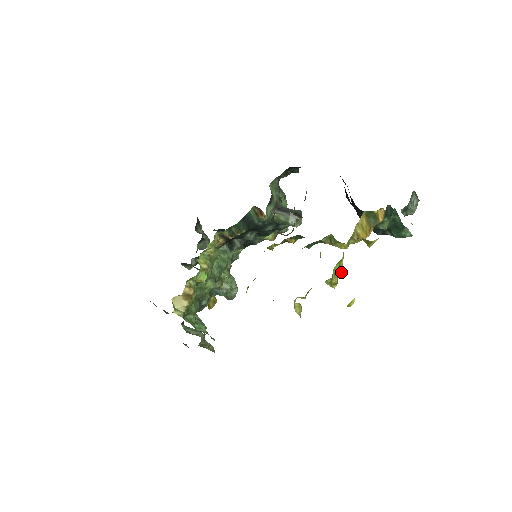
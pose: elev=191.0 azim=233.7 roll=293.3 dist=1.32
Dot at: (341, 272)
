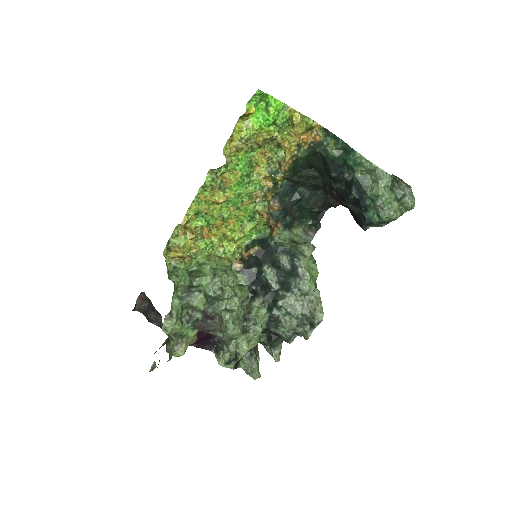
Dot at: (268, 136)
